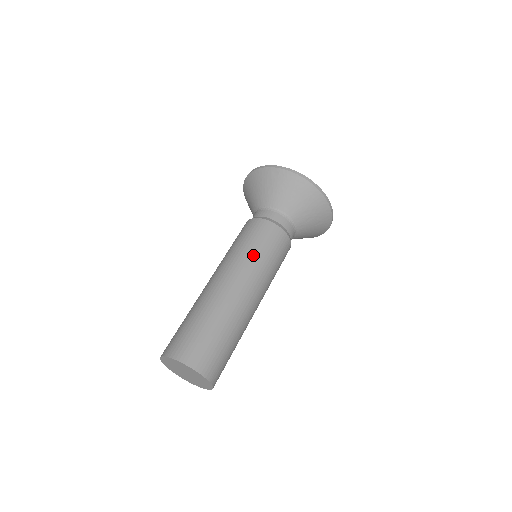
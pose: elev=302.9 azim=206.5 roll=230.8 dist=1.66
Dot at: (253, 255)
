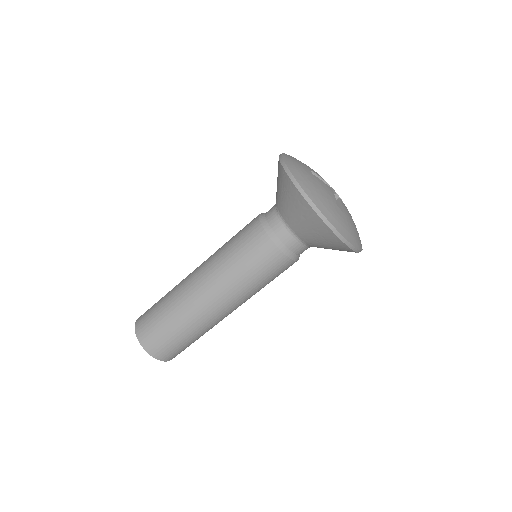
Dot at: occluded
